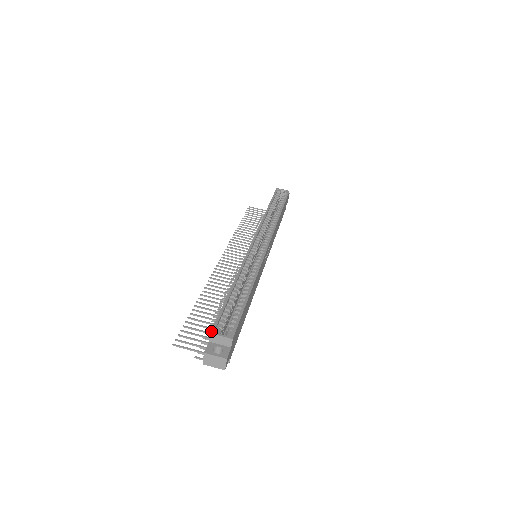
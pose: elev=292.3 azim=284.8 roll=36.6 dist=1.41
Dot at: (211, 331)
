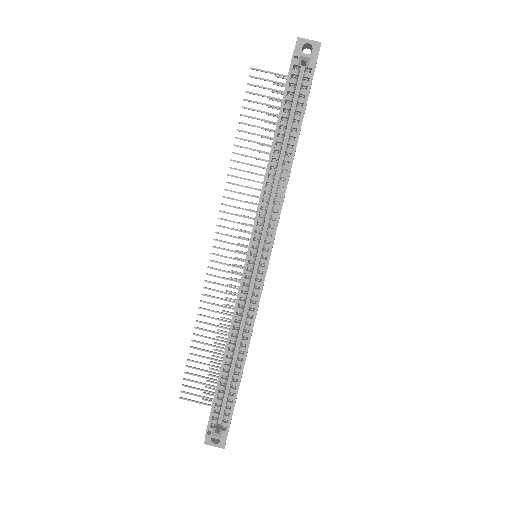
Dot at: (206, 434)
